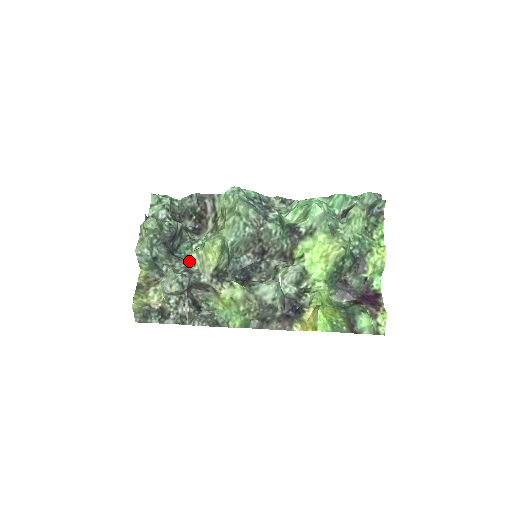
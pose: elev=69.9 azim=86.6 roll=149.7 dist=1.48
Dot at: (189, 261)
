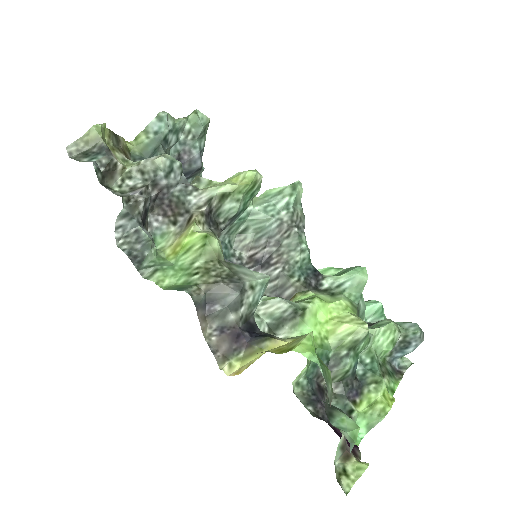
Dot at: occluded
